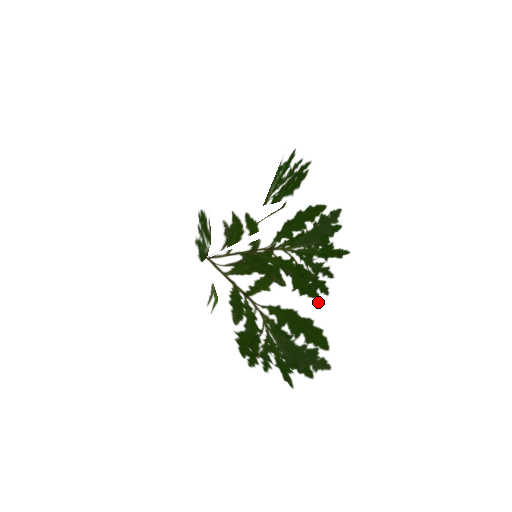
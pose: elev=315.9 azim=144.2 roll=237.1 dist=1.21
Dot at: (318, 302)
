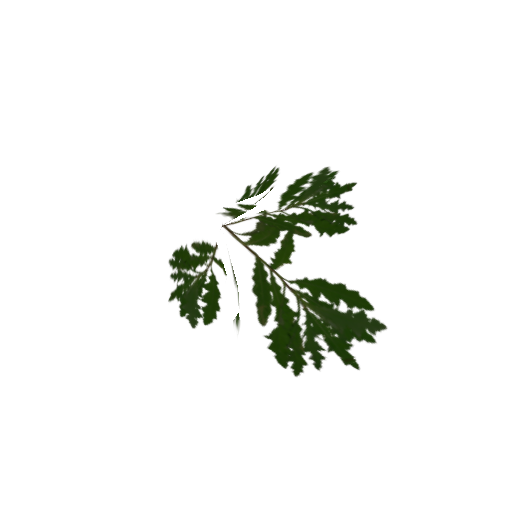
Dot at: (340, 266)
